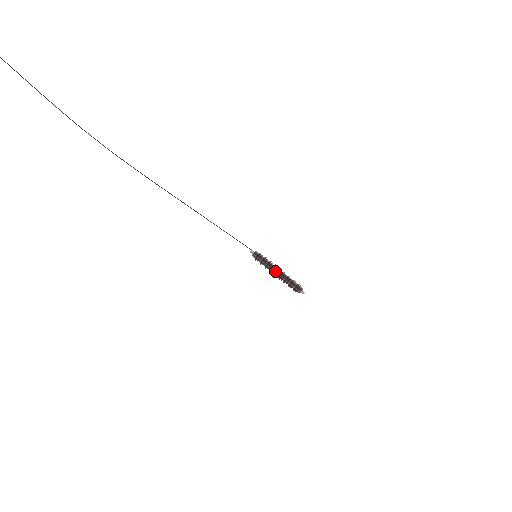
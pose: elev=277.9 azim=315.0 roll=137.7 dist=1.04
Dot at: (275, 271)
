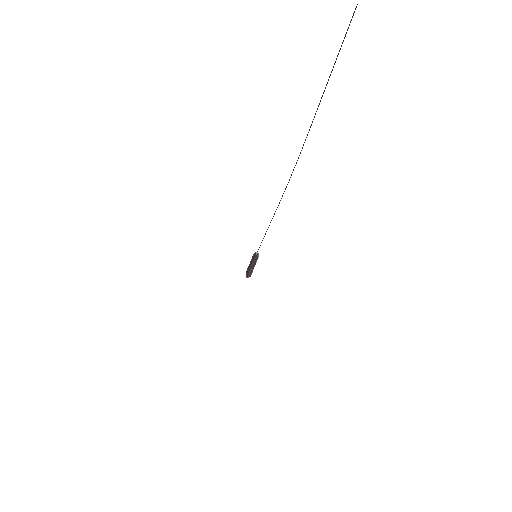
Dot at: (253, 266)
